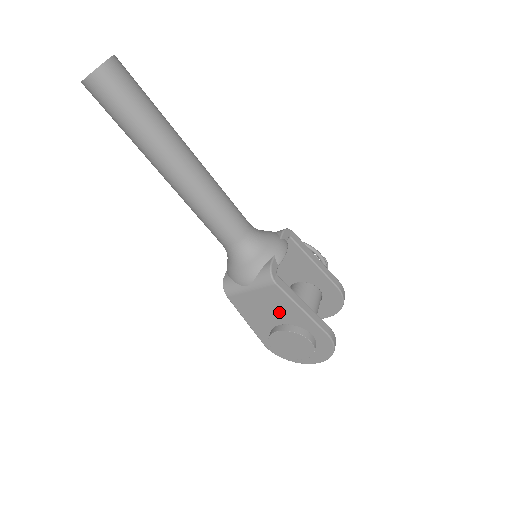
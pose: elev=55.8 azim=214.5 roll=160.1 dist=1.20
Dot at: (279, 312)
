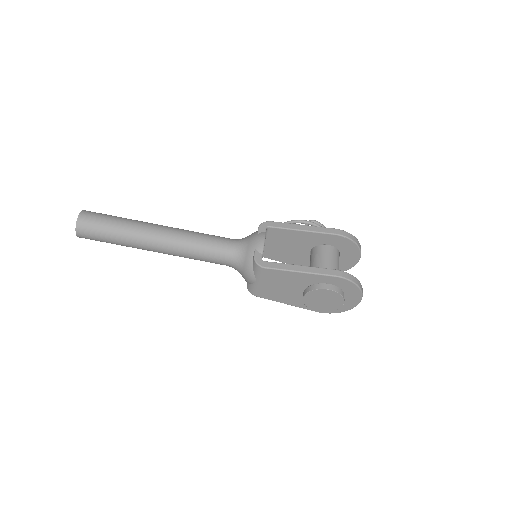
Dot at: (291, 284)
